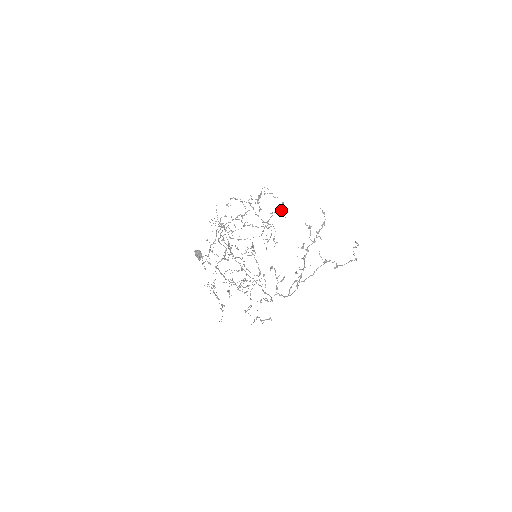
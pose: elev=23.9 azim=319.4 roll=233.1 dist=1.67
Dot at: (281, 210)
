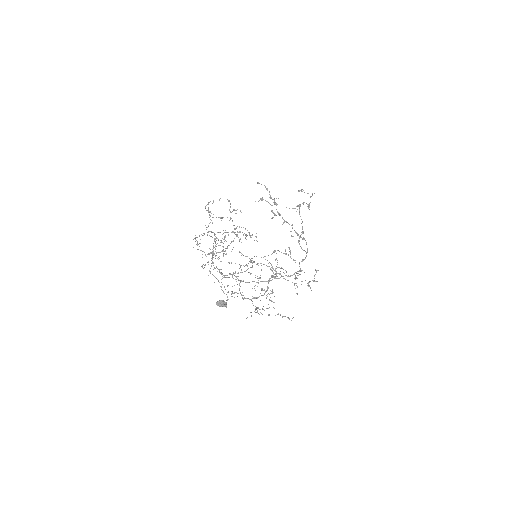
Dot at: (233, 210)
